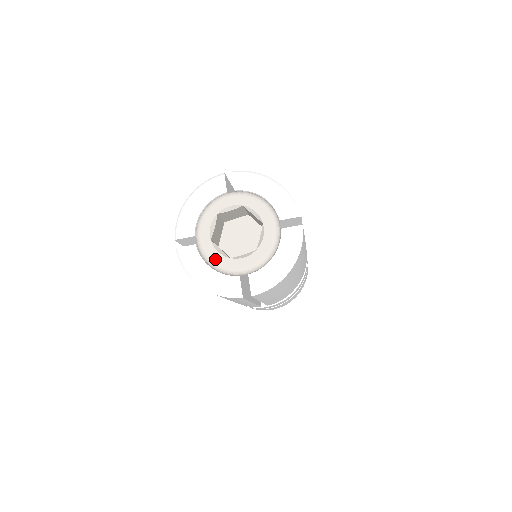
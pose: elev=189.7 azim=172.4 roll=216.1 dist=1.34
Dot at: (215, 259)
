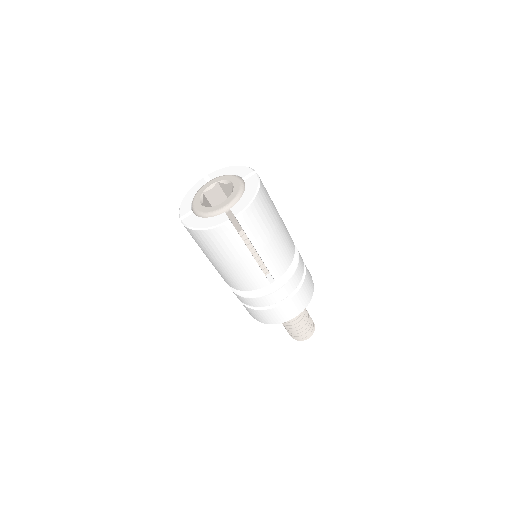
Dot at: (206, 211)
